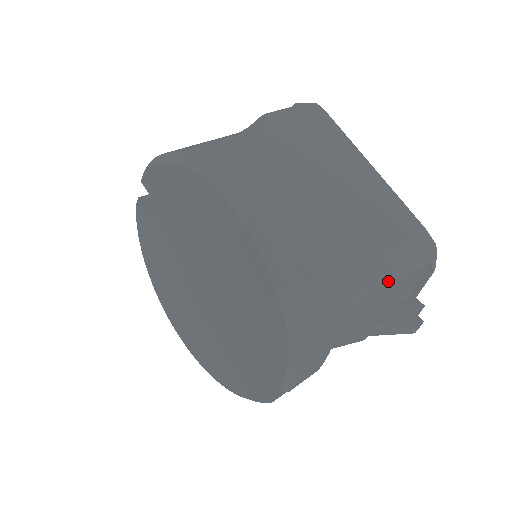
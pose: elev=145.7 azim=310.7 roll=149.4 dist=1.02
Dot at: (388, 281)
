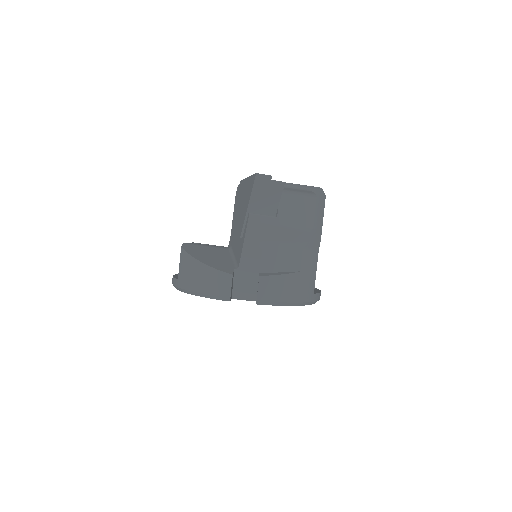
Dot at: occluded
